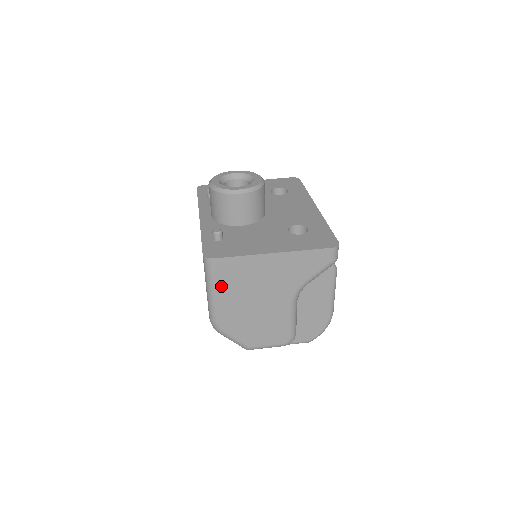
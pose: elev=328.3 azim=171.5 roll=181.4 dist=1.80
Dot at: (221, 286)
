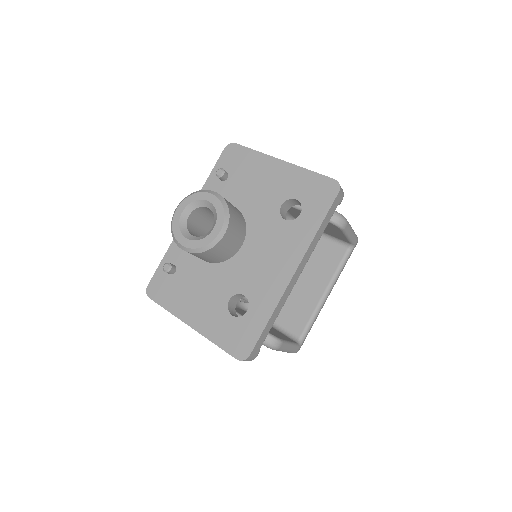
Dot at: occluded
